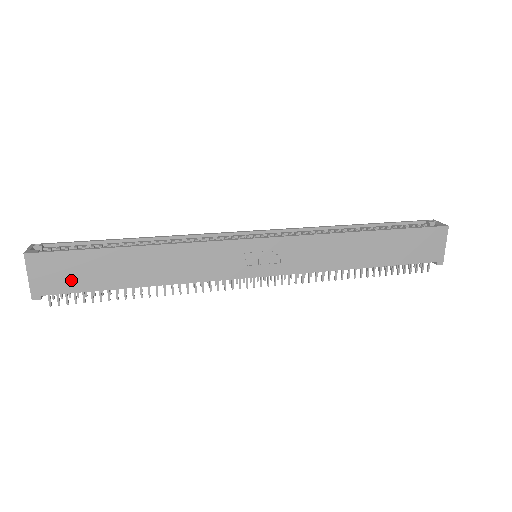
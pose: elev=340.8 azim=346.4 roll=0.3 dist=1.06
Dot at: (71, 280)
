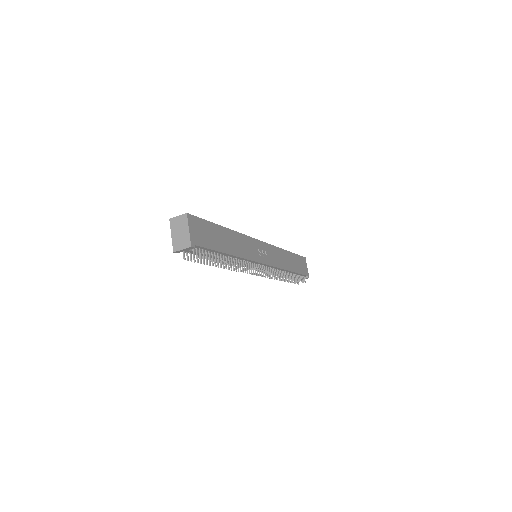
Dot at: (205, 239)
